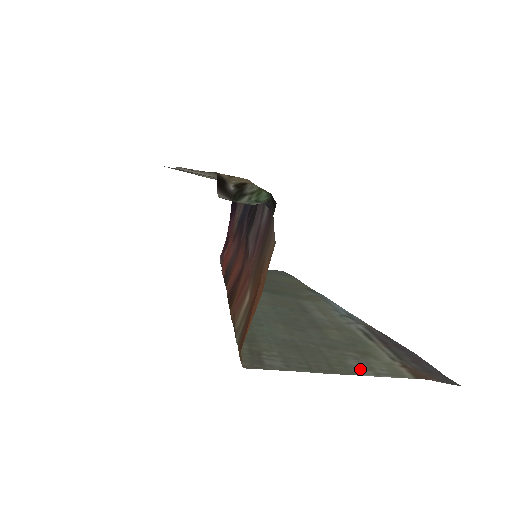
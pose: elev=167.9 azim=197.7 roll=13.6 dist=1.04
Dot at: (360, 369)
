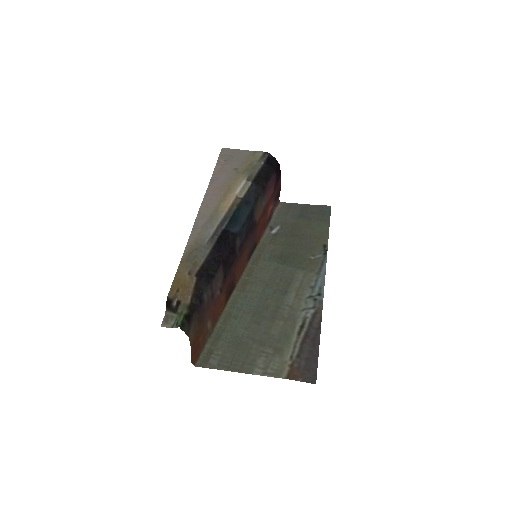
Dot at: (258, 368)
